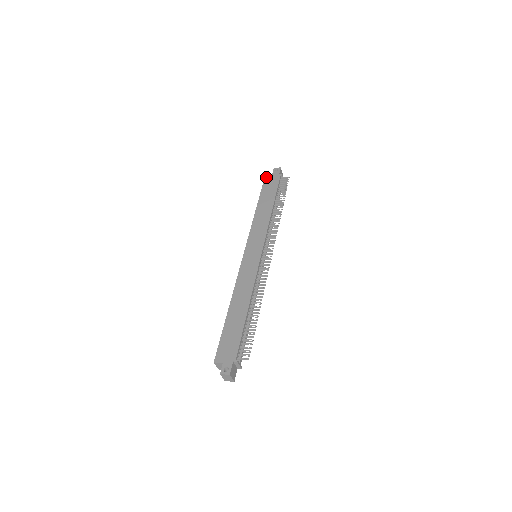
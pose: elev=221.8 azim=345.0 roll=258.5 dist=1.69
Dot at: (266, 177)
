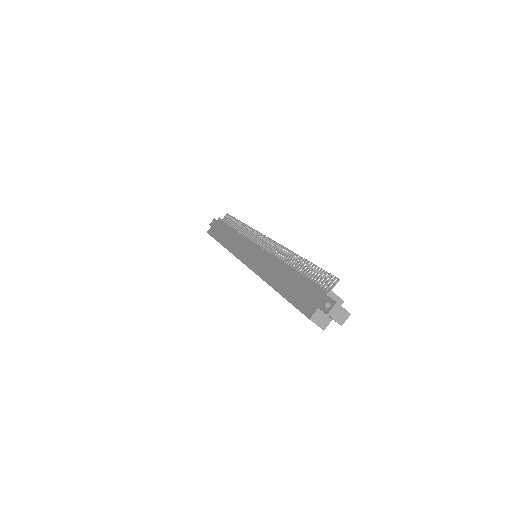
Dot at: (209, 232)
